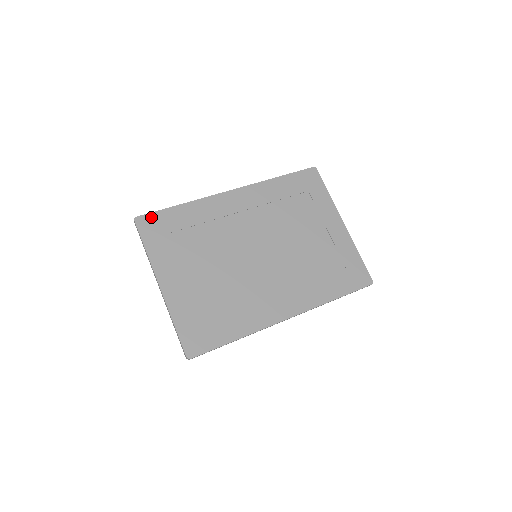
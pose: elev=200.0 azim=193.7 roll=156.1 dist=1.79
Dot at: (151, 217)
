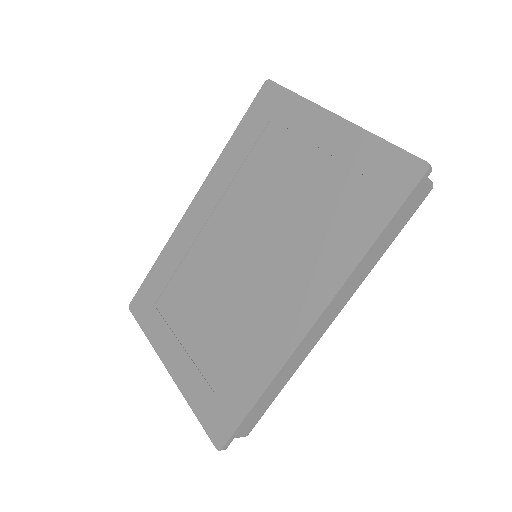
Dot at: (139, 295)
